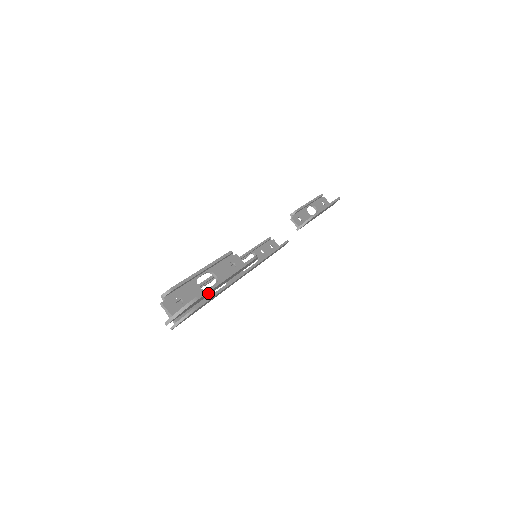
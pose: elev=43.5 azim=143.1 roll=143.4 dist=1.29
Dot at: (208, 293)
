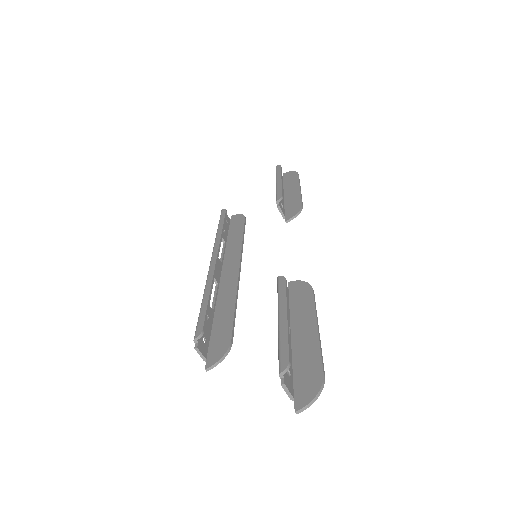
Dot at: (311, 356)
